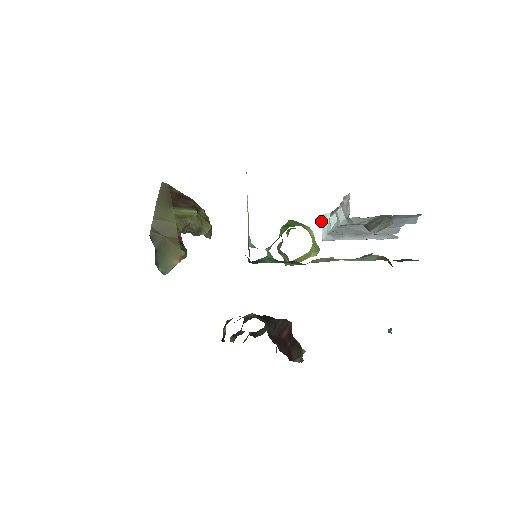
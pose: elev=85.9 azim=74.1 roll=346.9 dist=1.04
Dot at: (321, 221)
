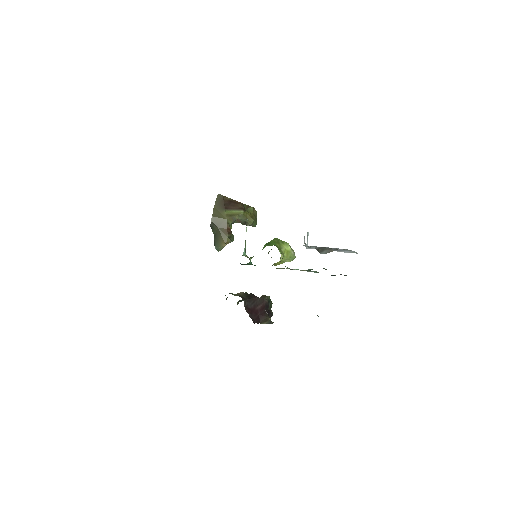
Dot at: occluded
